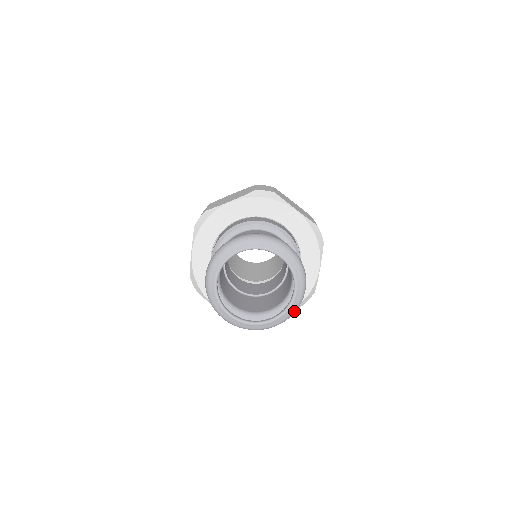
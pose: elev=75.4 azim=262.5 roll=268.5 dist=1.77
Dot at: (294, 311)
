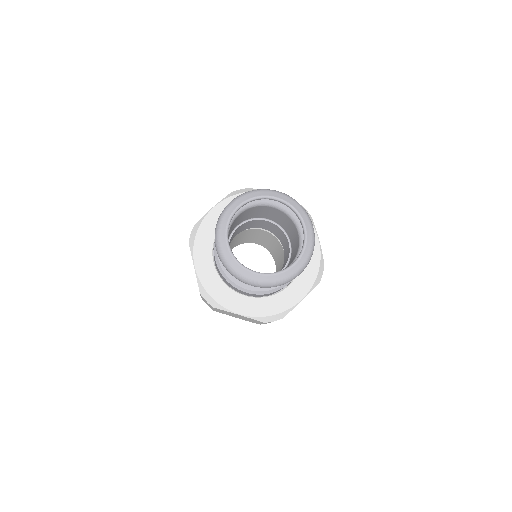
Dot at: (279, 282)
